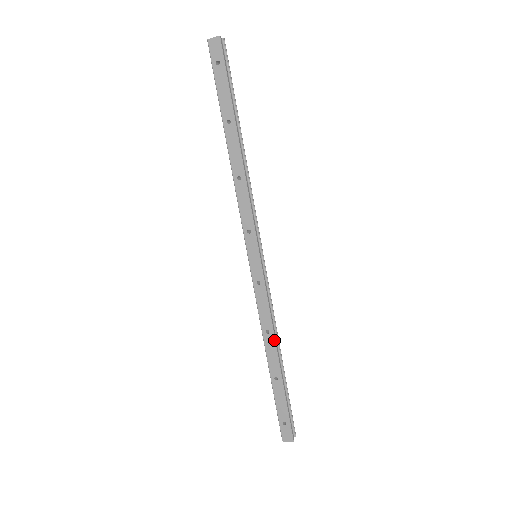
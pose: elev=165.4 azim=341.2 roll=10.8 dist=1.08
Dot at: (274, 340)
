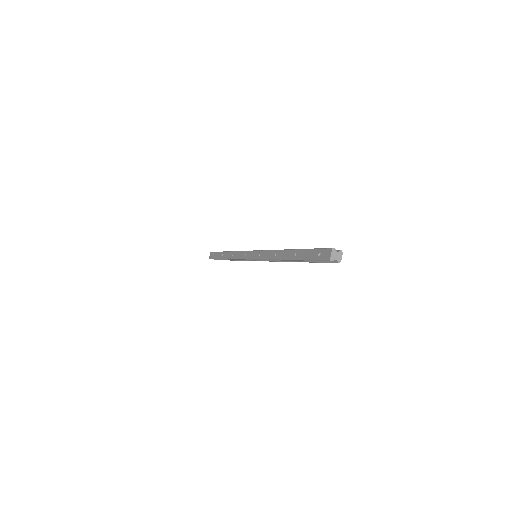
Dot at: (280, 250)
